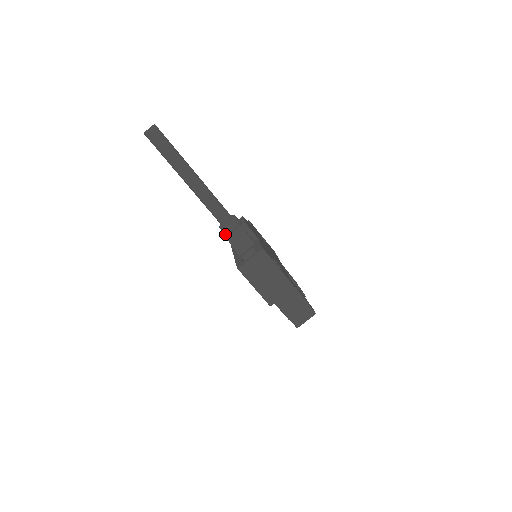
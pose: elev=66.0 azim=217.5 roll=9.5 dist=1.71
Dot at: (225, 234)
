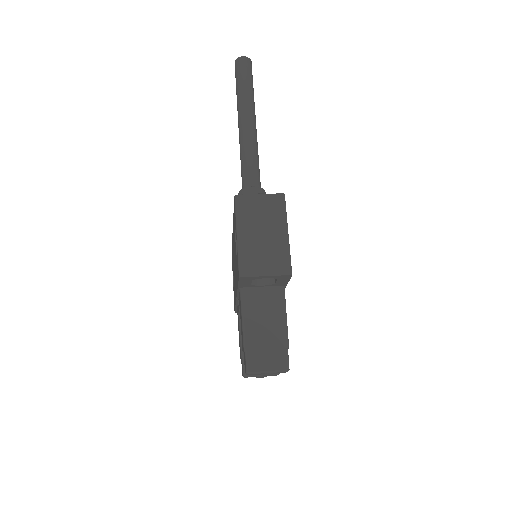
Dot at: occluded
